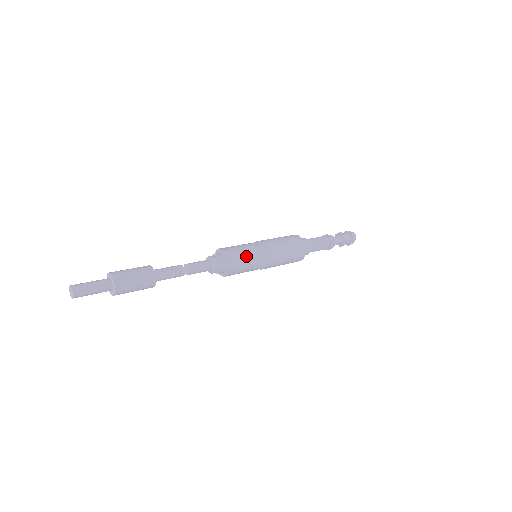
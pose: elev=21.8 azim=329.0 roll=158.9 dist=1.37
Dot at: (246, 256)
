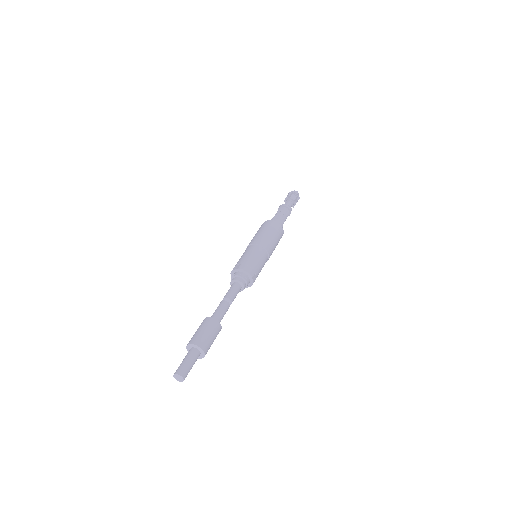
Dot at: (254, 260)
